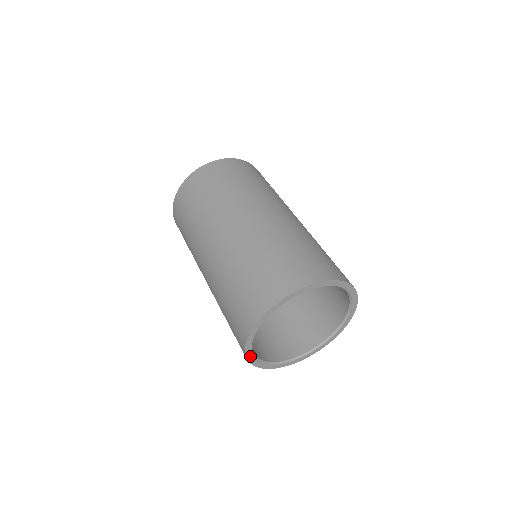
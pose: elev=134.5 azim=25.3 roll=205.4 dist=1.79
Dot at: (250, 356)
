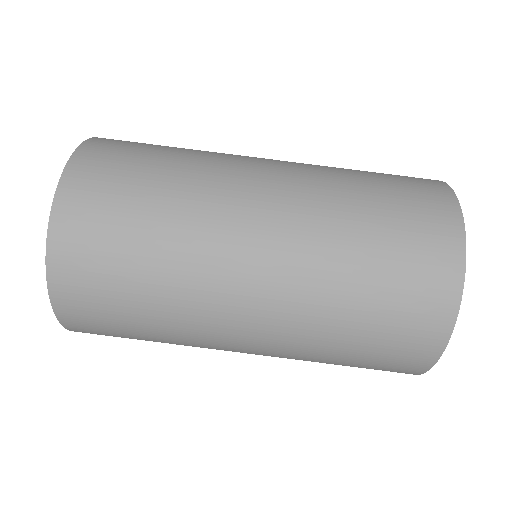
Dot at: occluded
